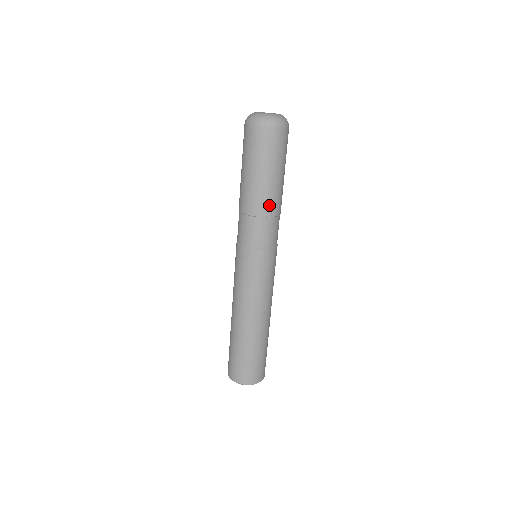
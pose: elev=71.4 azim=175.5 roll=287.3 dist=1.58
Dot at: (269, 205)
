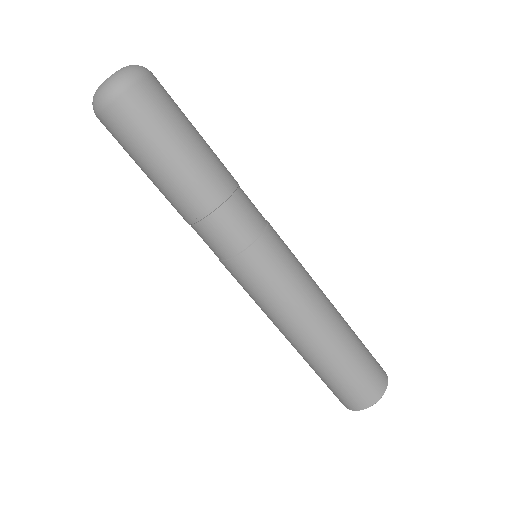
Dot at: (213, 186)
